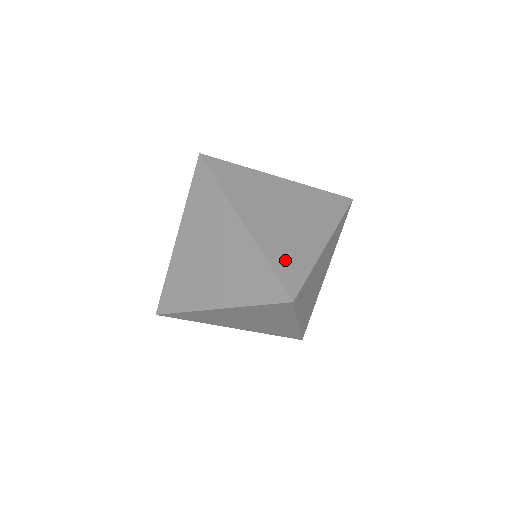
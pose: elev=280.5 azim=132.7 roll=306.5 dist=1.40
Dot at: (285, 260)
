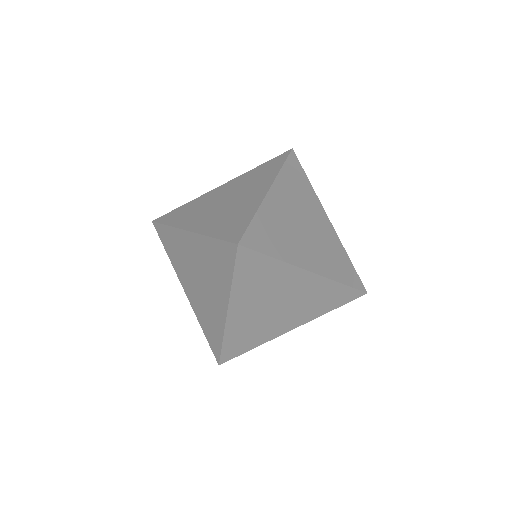
Dot at: occluded
